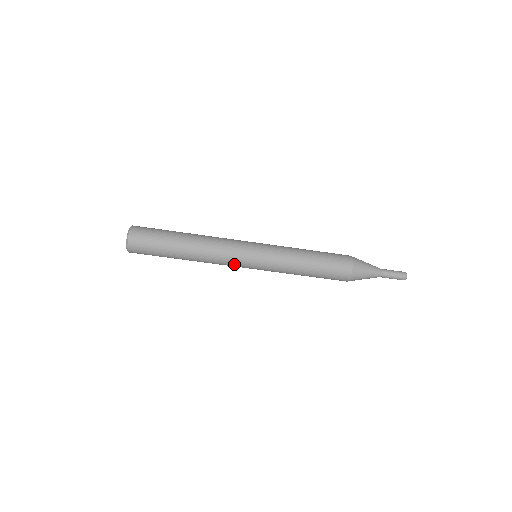
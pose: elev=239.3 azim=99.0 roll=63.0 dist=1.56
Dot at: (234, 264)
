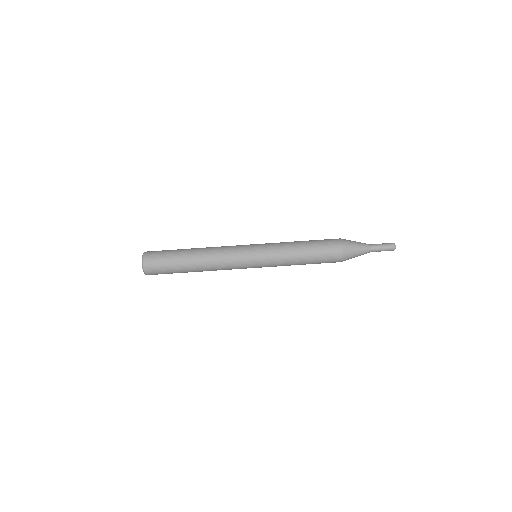
Dot at: (238, 266)
